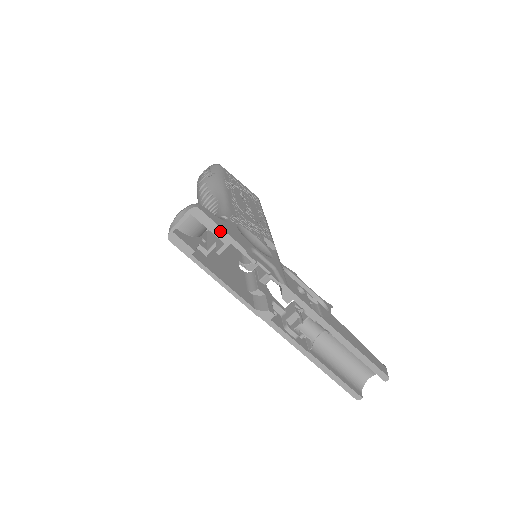
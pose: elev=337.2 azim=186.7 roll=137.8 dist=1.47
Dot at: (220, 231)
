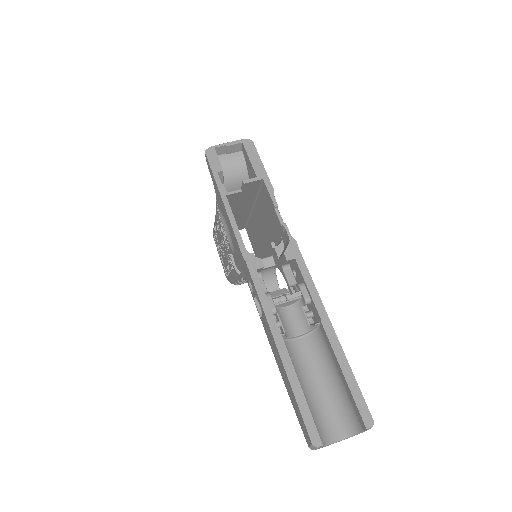
Dot at: (260, 166)
